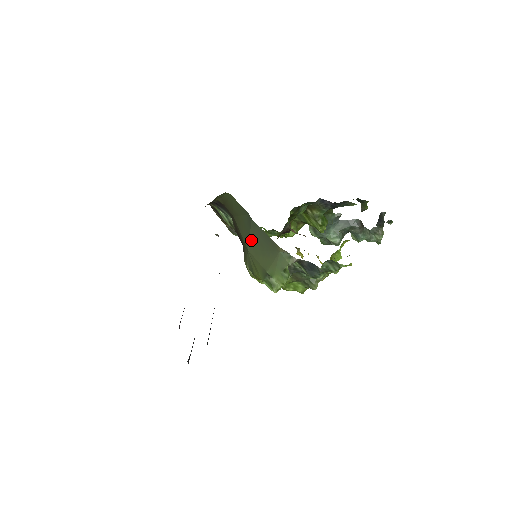
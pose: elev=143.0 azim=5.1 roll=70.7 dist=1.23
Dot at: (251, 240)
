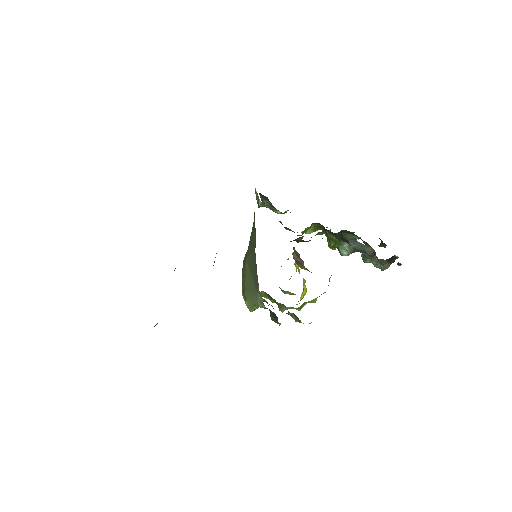
Dot at: (249, 258)
